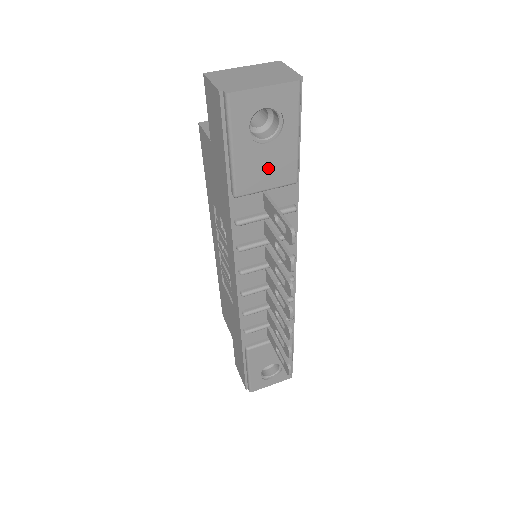
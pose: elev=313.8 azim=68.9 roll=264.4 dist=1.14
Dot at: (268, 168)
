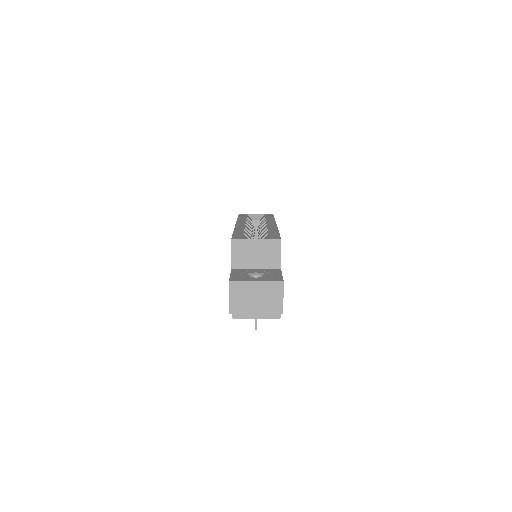
Dot at: occluded
